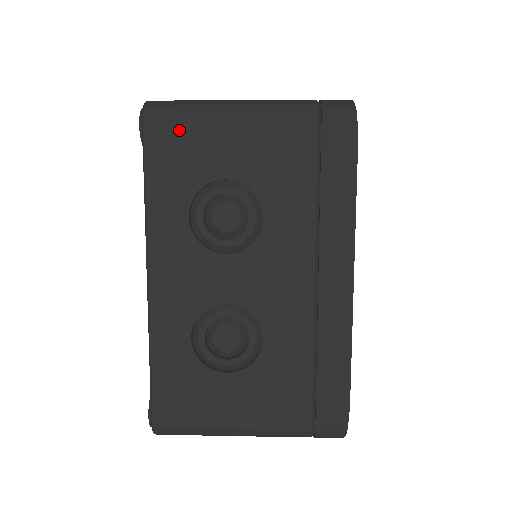
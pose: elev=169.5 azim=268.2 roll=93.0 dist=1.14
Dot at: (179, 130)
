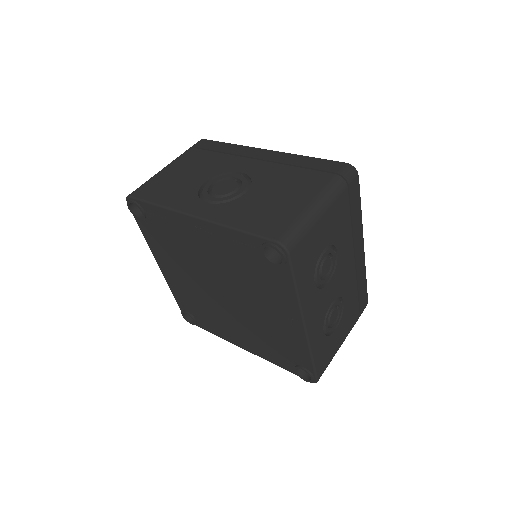
Dot at: (304, 245)
